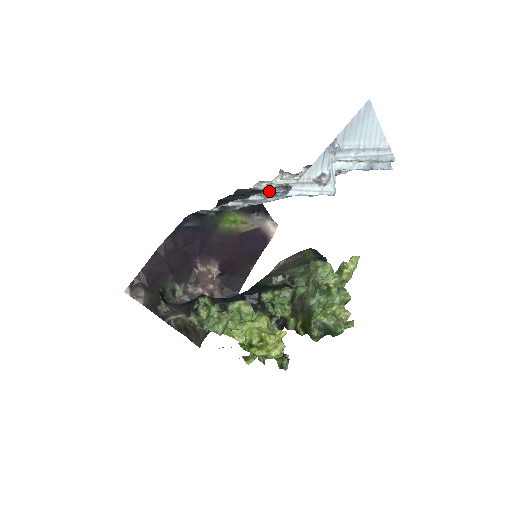
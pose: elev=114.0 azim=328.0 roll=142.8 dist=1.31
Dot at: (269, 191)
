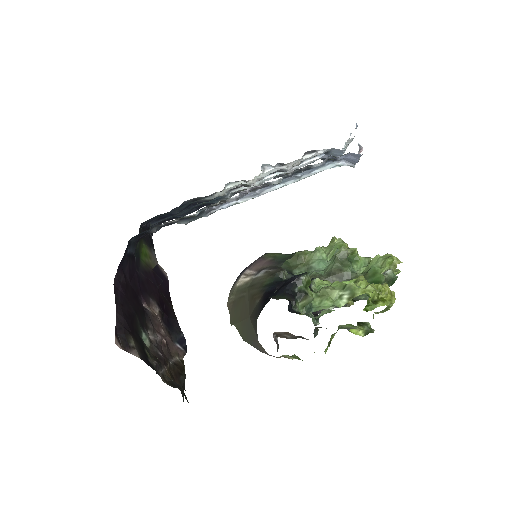
Dot at: (306, 167)
